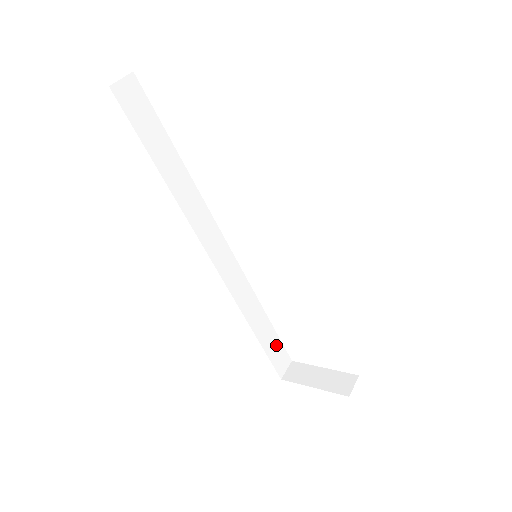
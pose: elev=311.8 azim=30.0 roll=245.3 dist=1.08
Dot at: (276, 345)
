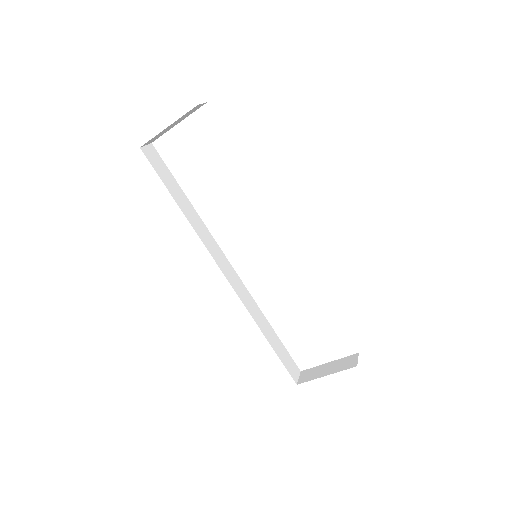
Dot at: (285, 353)
